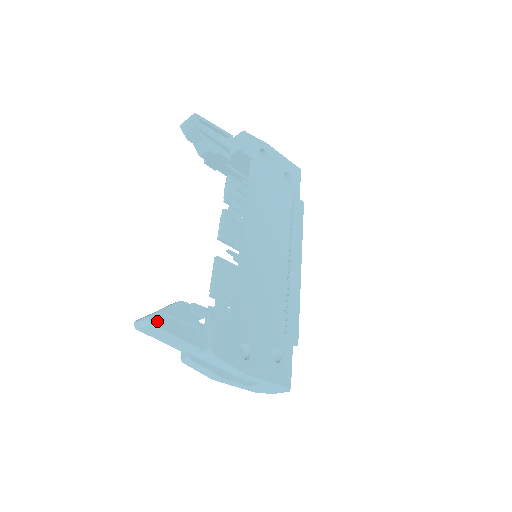
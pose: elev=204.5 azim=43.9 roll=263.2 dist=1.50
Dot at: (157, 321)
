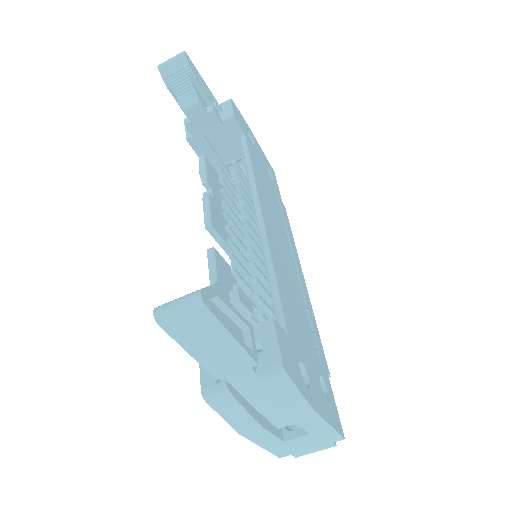
Dot at: occluded
